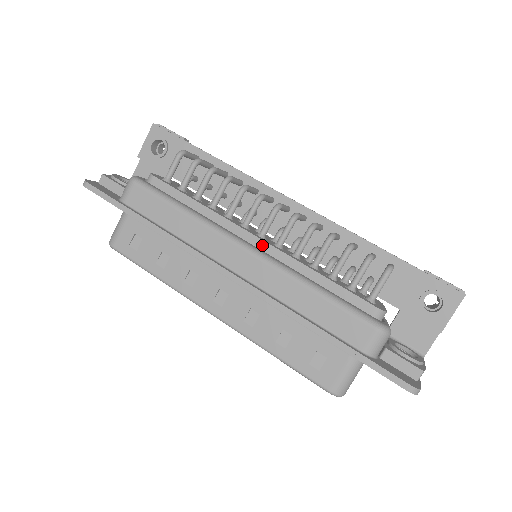
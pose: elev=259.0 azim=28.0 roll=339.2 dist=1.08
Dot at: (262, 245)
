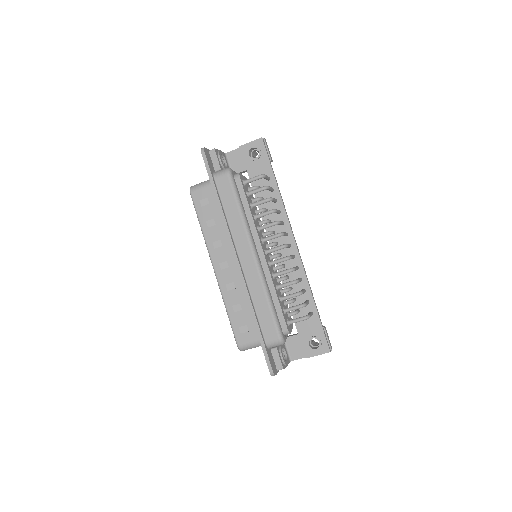
Dot at: (263, 259)
